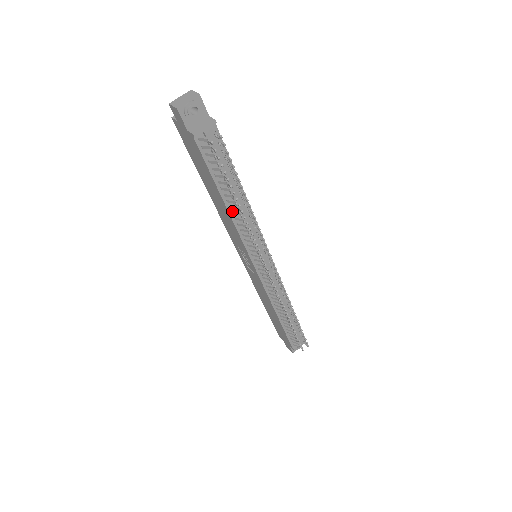
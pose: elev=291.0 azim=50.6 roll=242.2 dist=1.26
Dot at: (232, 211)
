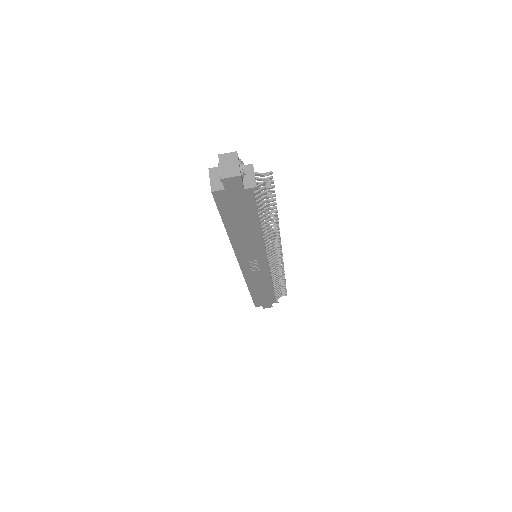
Dot at: (262, 231)
